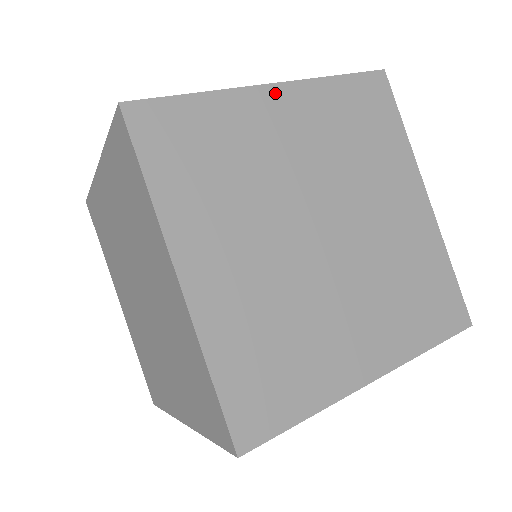
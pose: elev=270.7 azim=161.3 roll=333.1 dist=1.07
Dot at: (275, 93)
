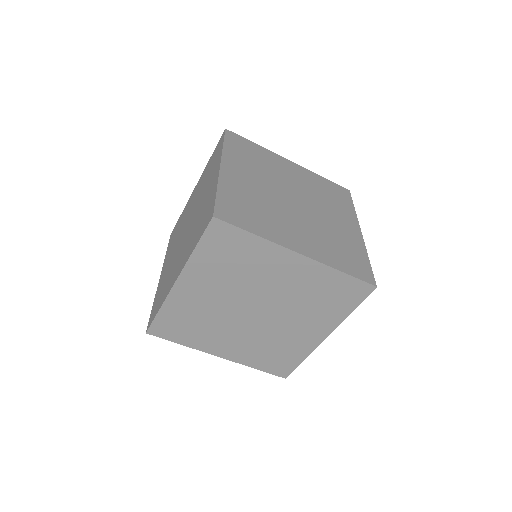
Dot at: (290, 163)
